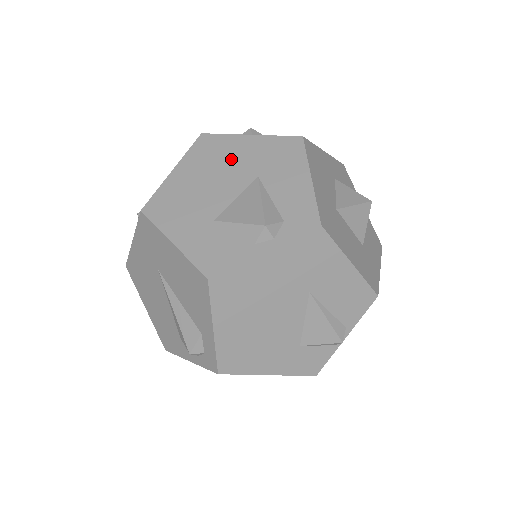
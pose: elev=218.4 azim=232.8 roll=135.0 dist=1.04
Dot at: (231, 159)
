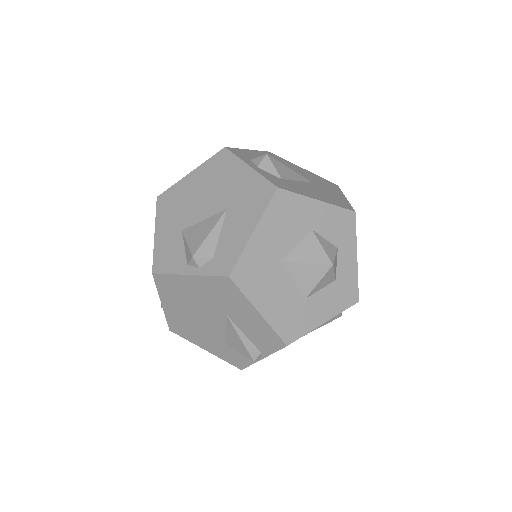
Dot at: (224, 183)
